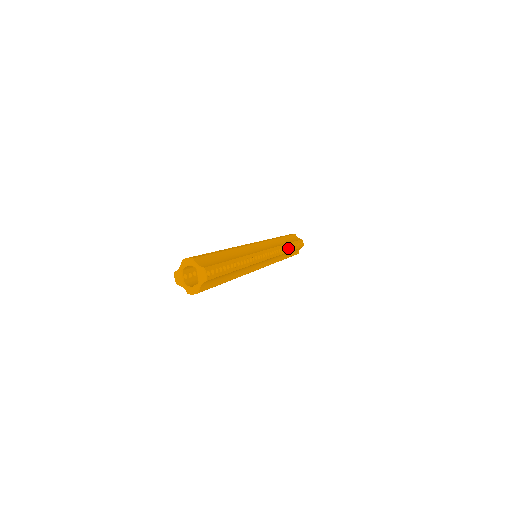
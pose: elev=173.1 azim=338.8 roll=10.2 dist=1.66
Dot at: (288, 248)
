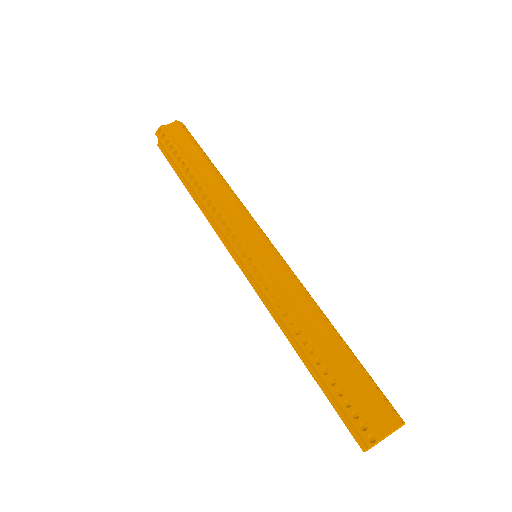
Dot at: (217, 174)
